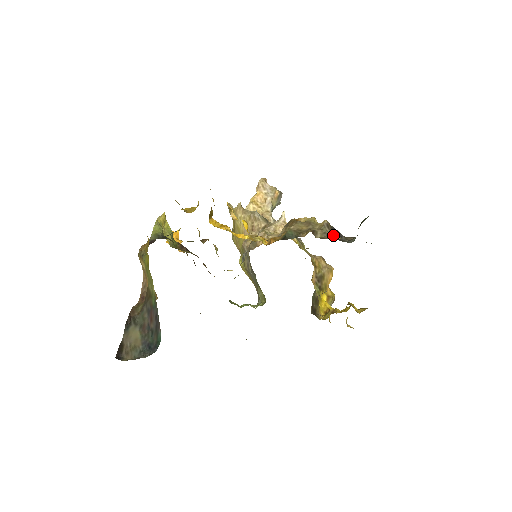
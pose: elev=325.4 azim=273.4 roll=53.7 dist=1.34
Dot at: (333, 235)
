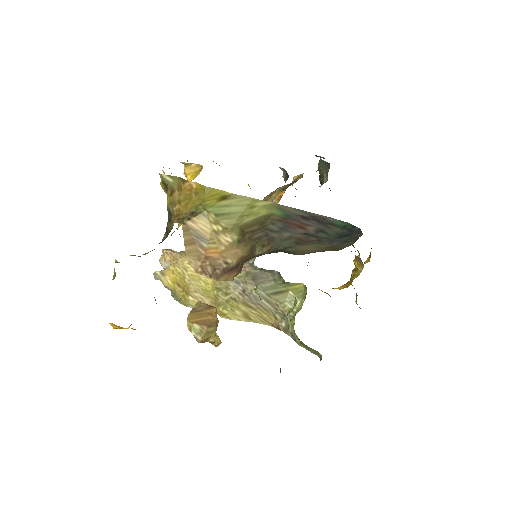
Dot at: (318, 170)
